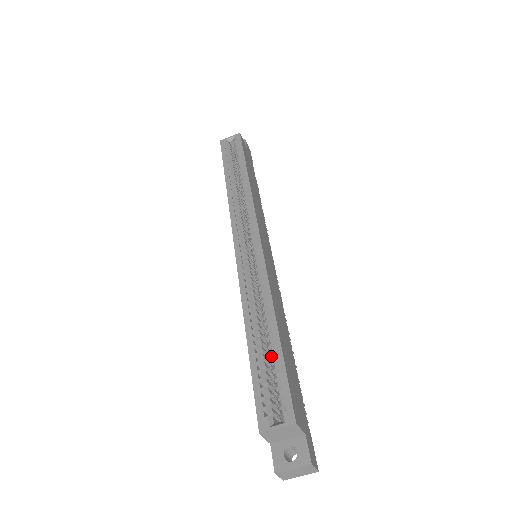
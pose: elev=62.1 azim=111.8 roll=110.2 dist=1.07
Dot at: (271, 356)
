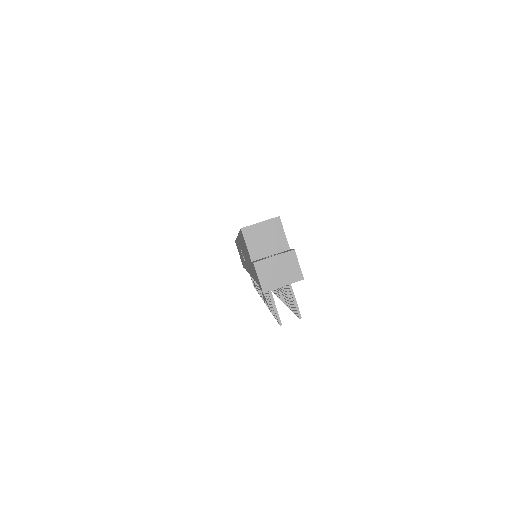
Dot at: occluded
